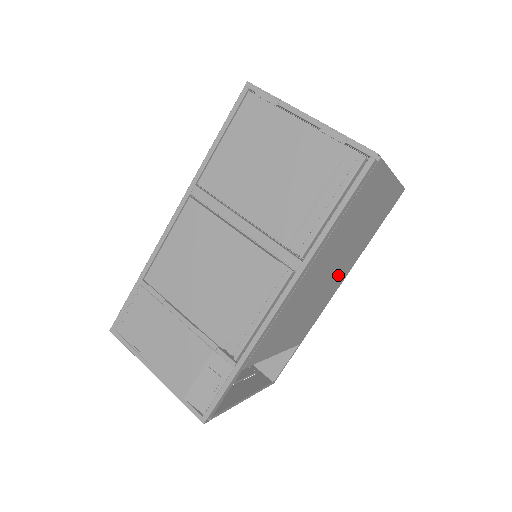
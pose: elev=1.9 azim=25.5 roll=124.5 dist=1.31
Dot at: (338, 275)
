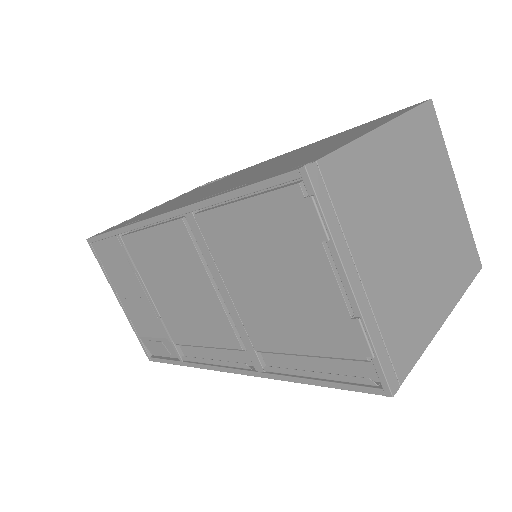
Dot at: occluded
